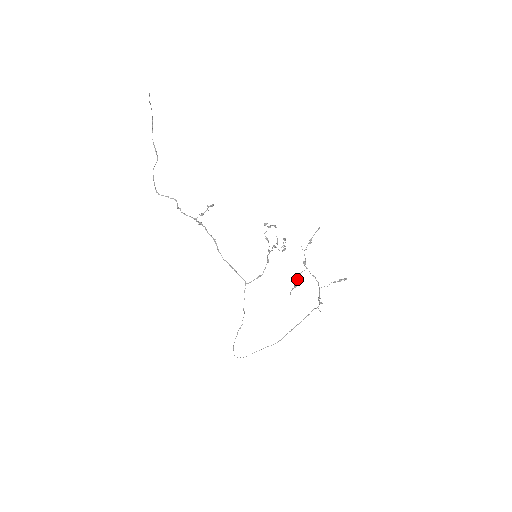
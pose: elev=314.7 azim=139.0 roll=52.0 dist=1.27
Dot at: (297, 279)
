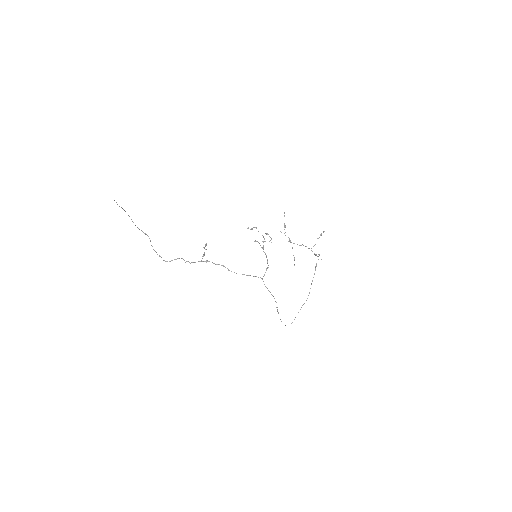
Dot at: occluded
